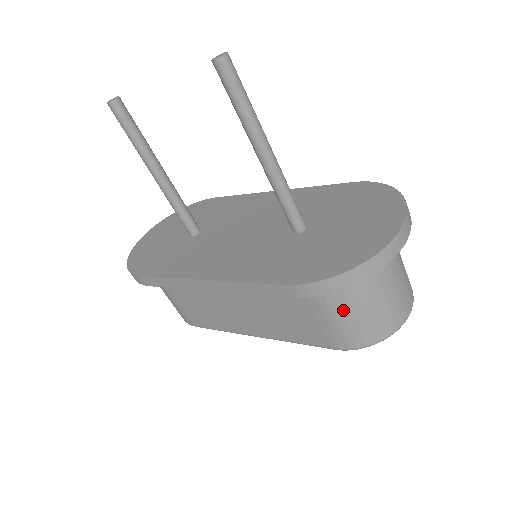
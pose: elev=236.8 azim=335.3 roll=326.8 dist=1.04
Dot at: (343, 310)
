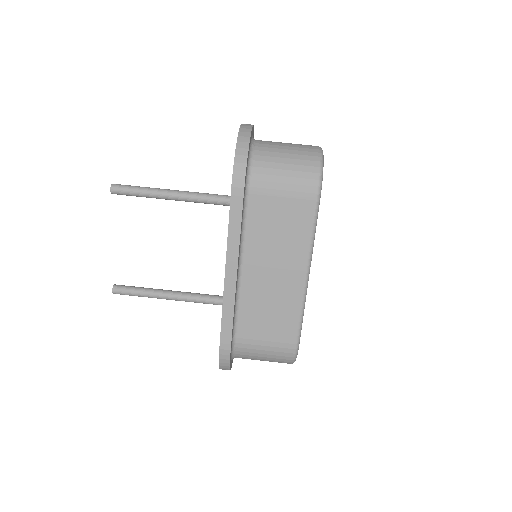
Dot at: (277, 174)
